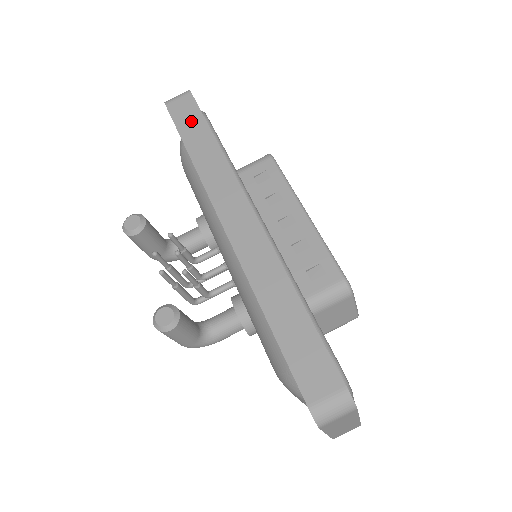
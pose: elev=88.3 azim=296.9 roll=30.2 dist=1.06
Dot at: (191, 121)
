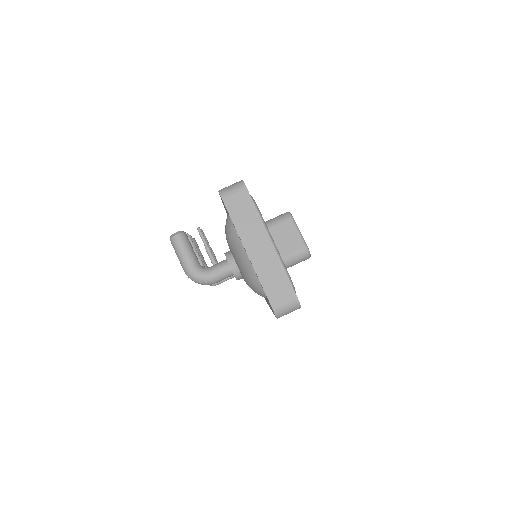
Dot at: occluded
